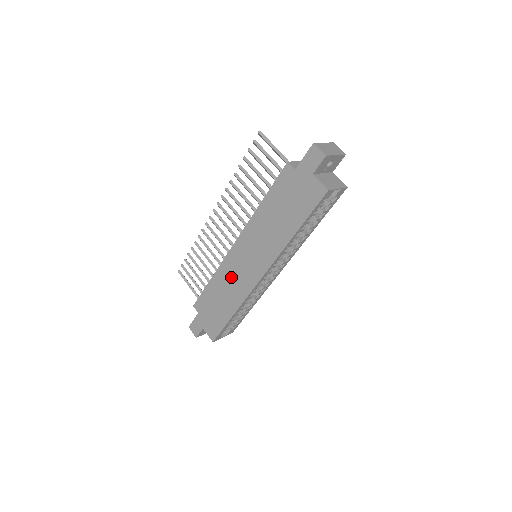
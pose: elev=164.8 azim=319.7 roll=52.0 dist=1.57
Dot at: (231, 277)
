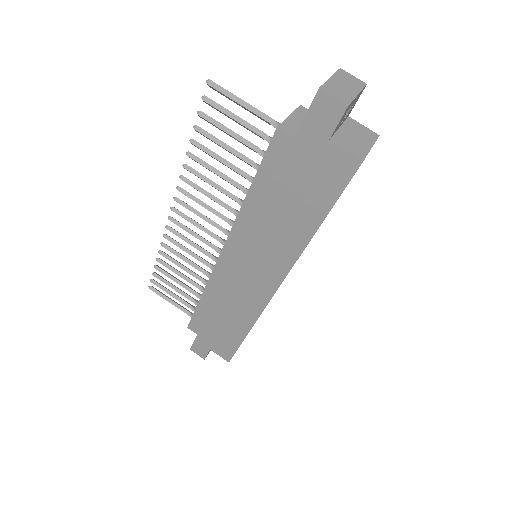
Dot at: (230, 292)
